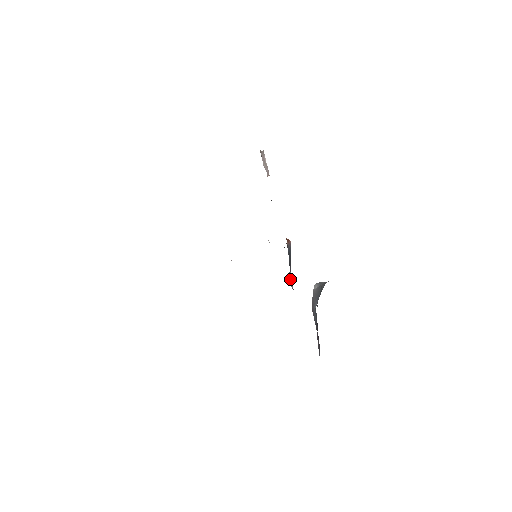
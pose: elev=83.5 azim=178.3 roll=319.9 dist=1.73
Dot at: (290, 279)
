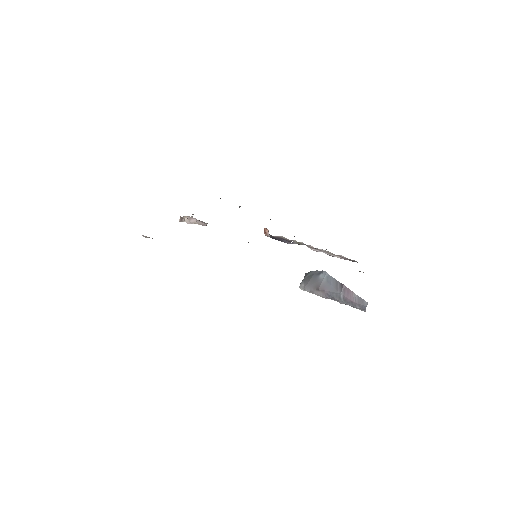
Dot at: (296, 241)
